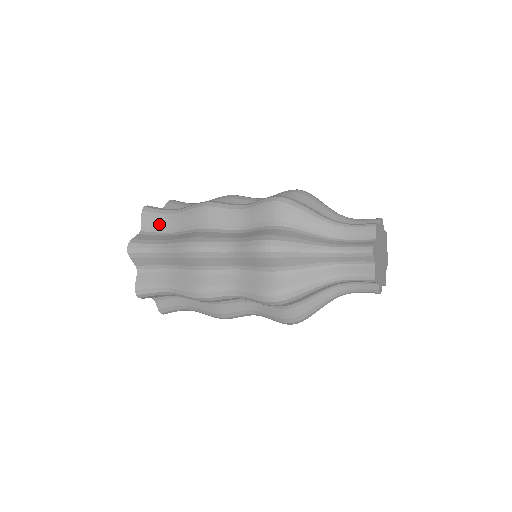
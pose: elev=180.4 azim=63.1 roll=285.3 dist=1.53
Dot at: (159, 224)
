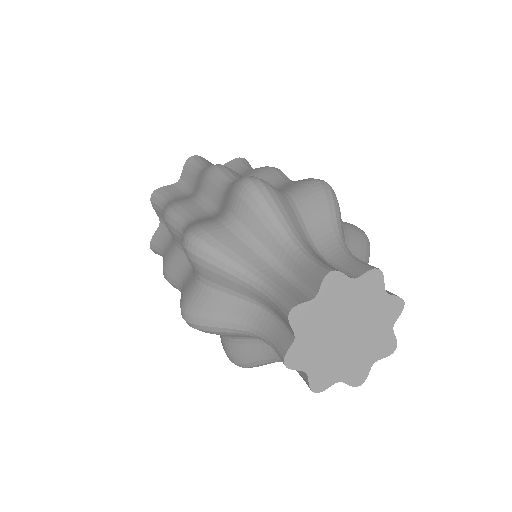
Dot at: (189, 179)
